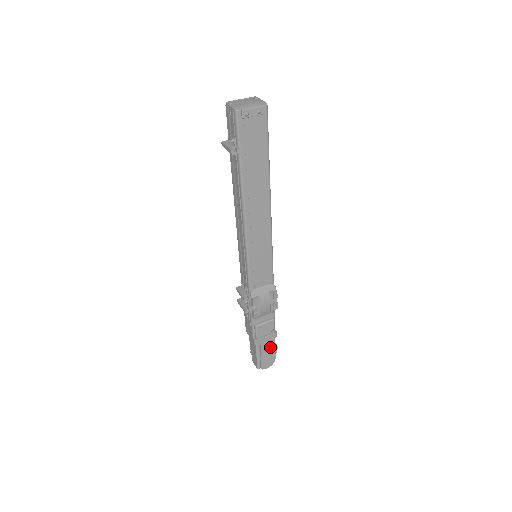
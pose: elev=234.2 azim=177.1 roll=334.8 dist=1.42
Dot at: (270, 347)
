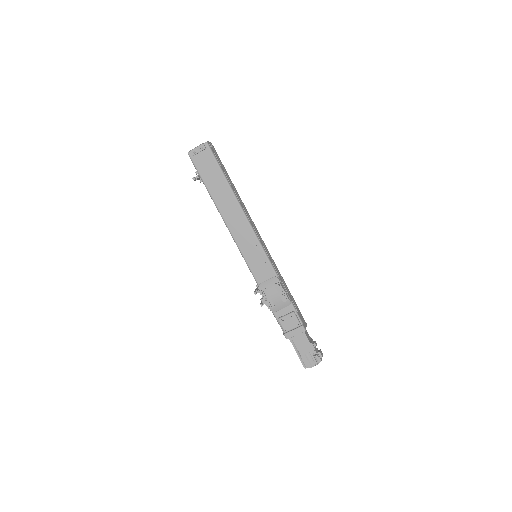
Dot at: (304, 343)
